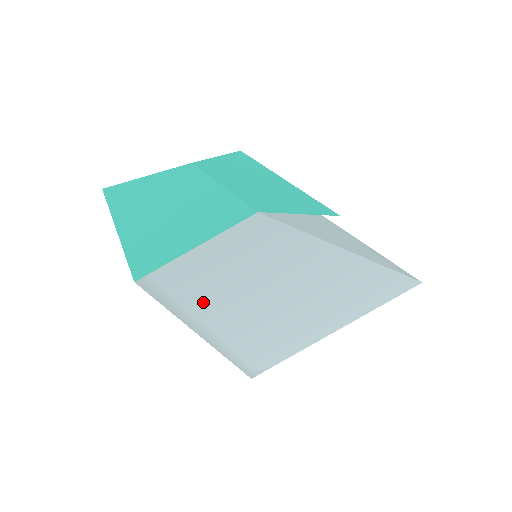
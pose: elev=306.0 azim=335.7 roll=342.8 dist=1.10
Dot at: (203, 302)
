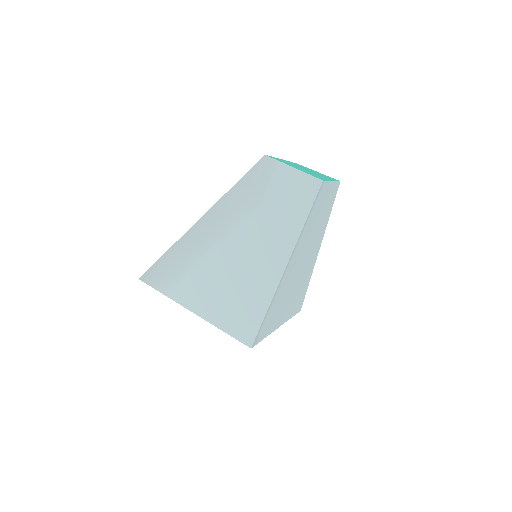
Dot at: (309, 224)
